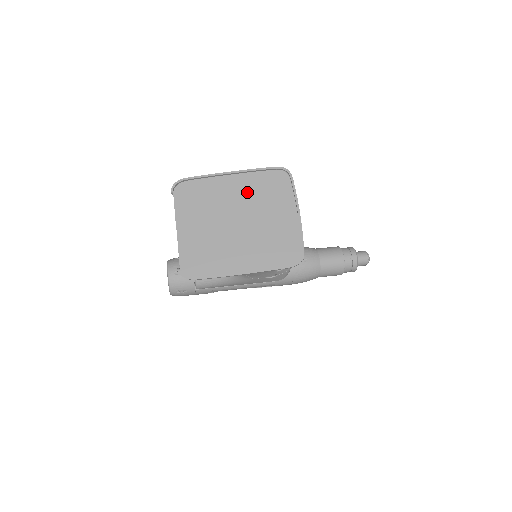
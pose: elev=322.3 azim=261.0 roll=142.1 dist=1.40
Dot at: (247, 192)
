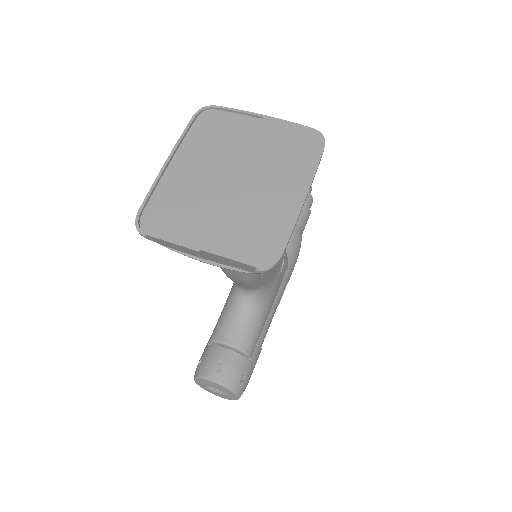
Dot at: (203, 156)
